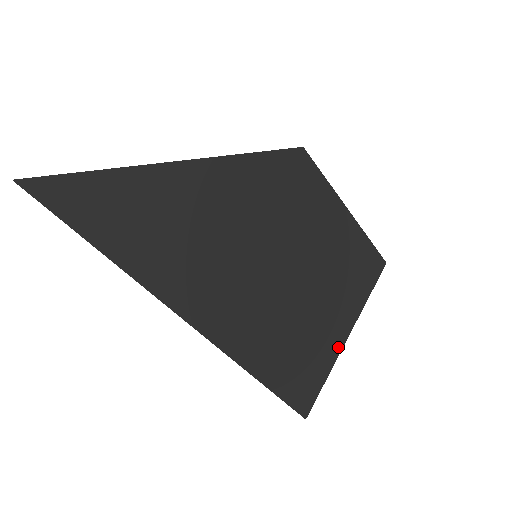
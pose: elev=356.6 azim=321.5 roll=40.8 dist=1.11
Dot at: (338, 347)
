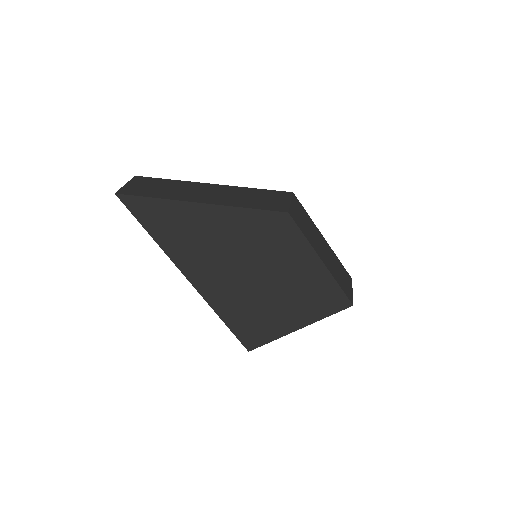
Dot at: (286, 331)
